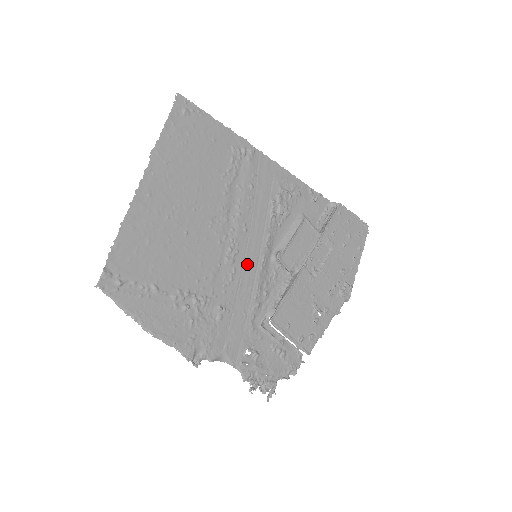
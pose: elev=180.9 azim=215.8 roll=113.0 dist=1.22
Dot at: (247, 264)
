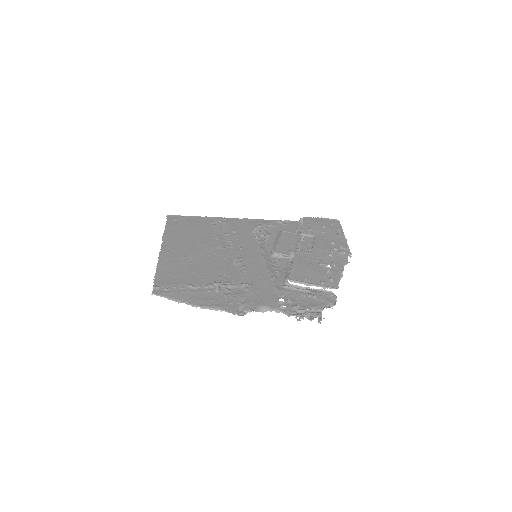
Dot at: (252, 262)
